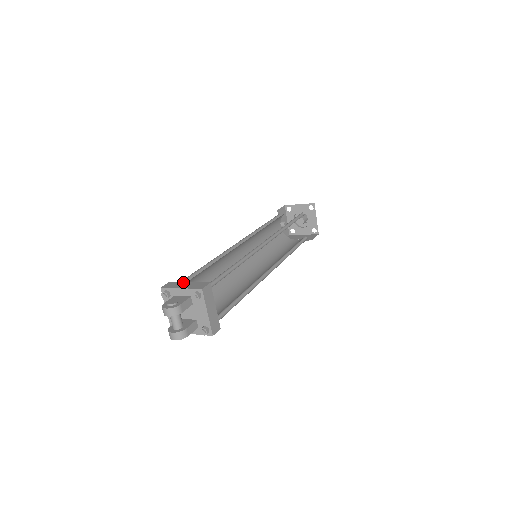
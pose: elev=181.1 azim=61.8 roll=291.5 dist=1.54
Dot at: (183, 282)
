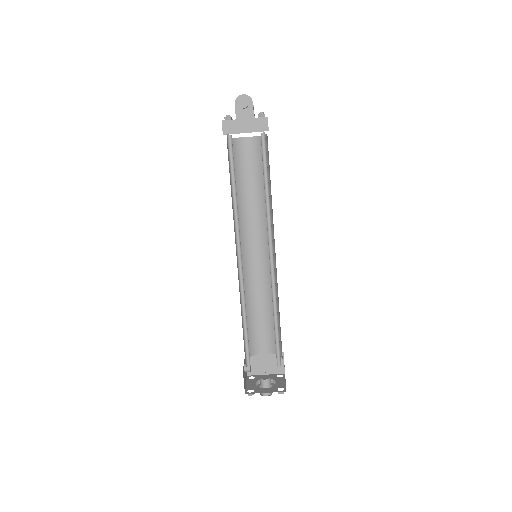
Dot at: occluded
